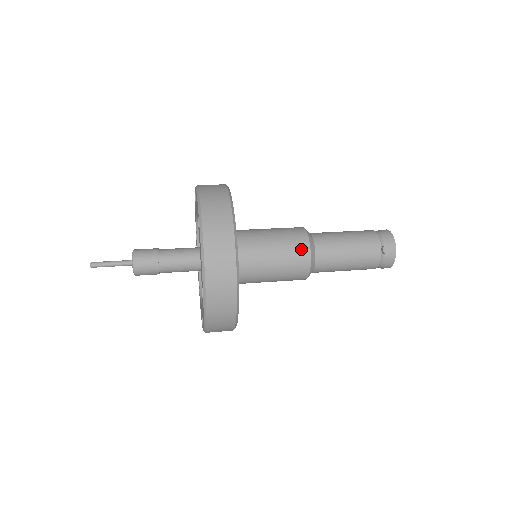
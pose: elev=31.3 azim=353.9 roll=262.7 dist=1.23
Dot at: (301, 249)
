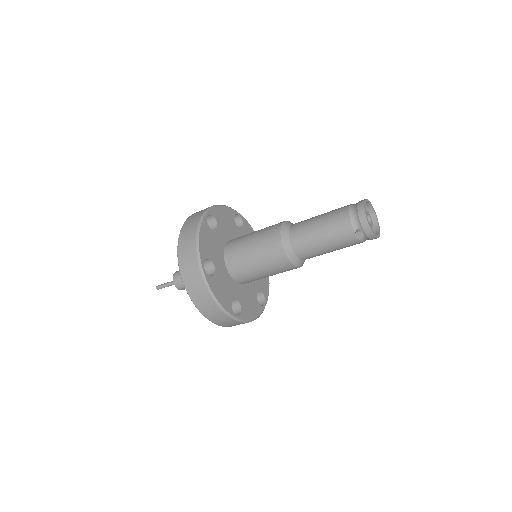
Dot at: (278, 257)
